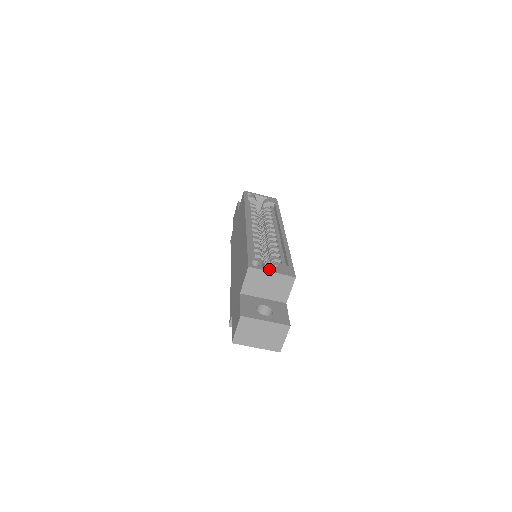
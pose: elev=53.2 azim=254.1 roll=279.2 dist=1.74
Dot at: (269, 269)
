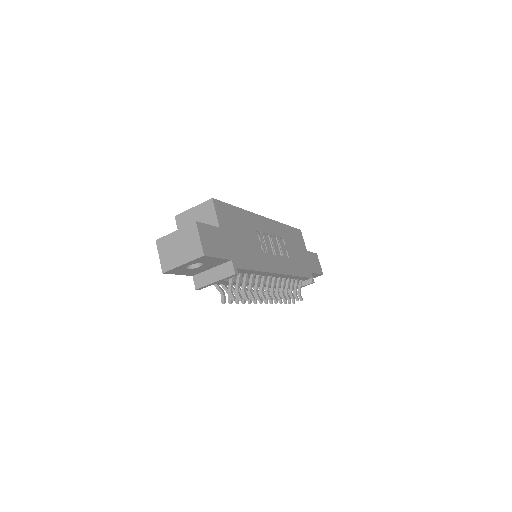
Dot at: (193, 209)
